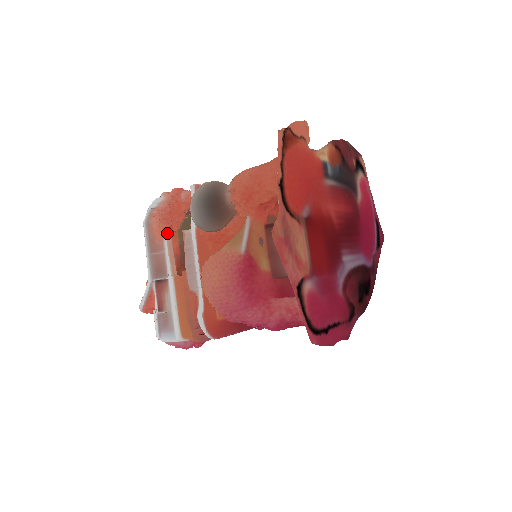
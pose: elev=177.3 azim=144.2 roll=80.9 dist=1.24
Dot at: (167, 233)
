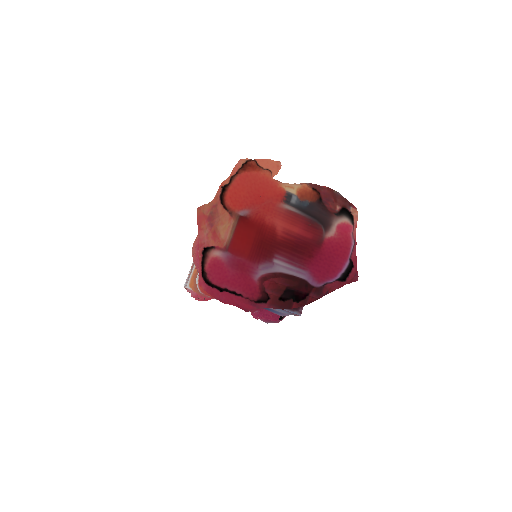
Dot at: occluded
